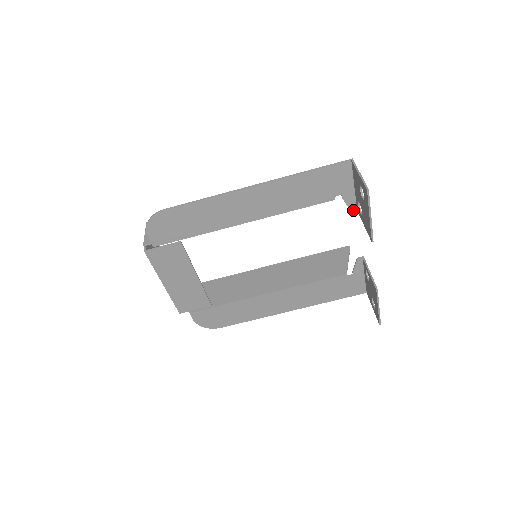
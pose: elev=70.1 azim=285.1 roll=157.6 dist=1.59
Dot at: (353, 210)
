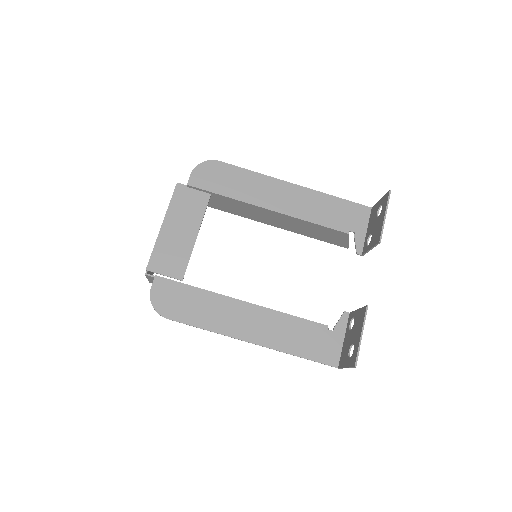
Dot at: (359, 253)
